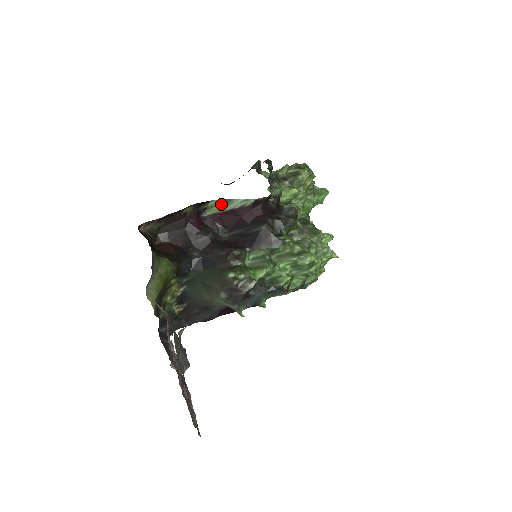
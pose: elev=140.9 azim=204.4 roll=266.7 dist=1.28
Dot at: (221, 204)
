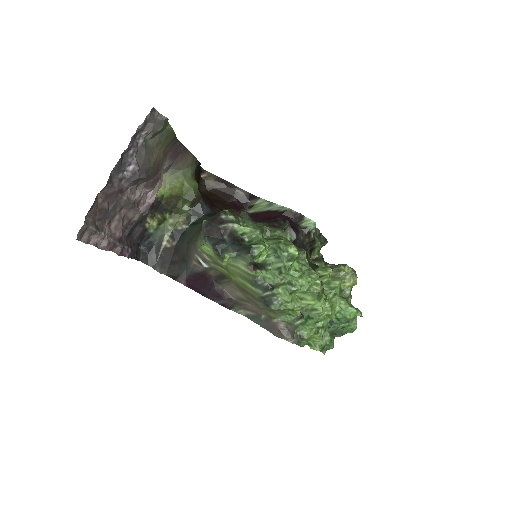
Dot at: (265, 205)
